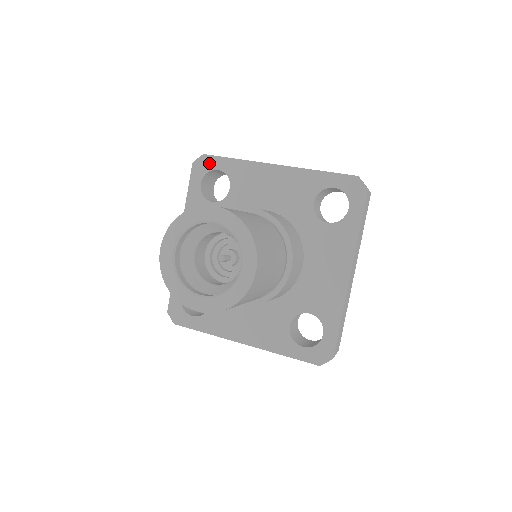
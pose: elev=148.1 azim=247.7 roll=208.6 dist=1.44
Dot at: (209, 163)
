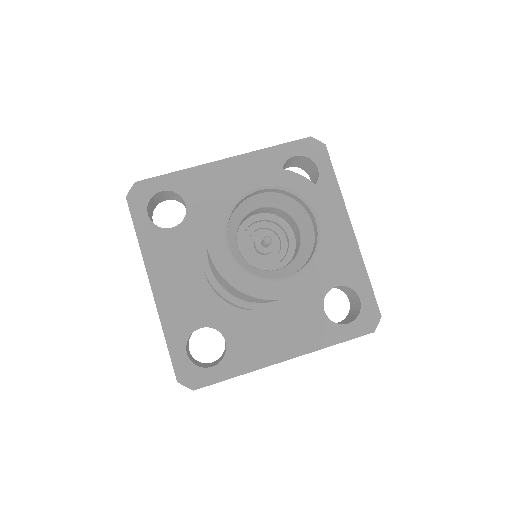
Dot at: (147, 189)
